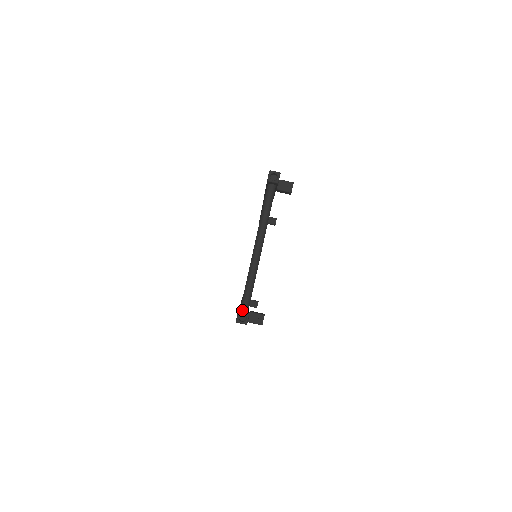
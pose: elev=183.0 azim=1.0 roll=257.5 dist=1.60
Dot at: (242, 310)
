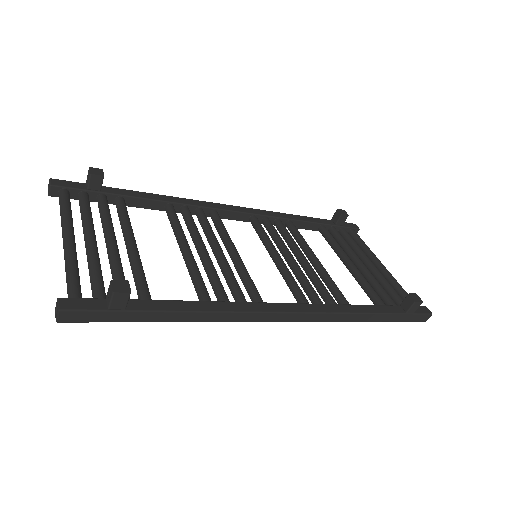
Dot at: occluded
